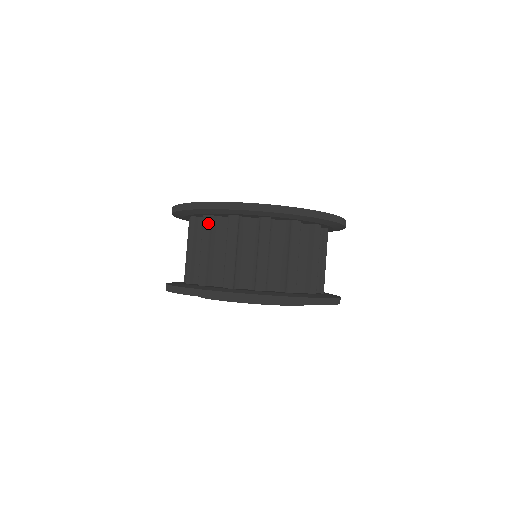
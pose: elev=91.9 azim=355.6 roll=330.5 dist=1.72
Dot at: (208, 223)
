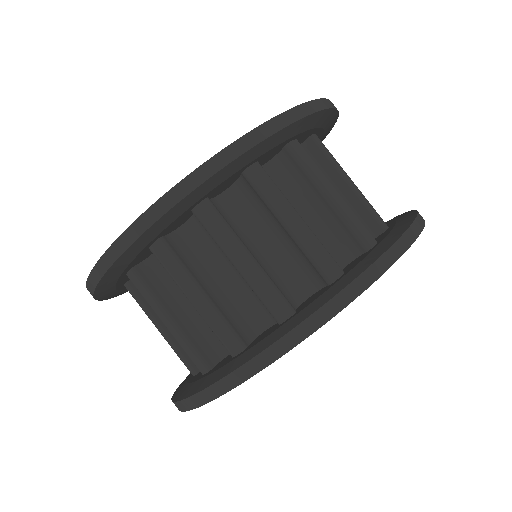
Dot at: (215, 212)
